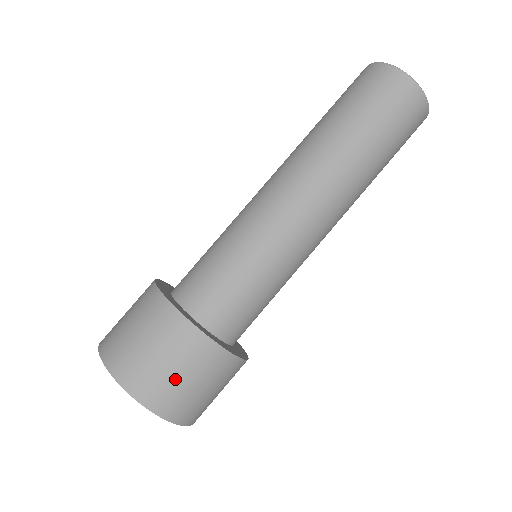
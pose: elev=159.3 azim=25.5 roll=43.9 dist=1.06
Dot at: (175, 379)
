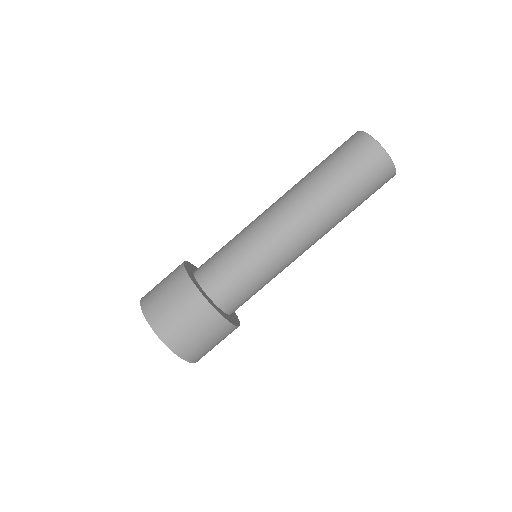
Dot at: (159, 290)
